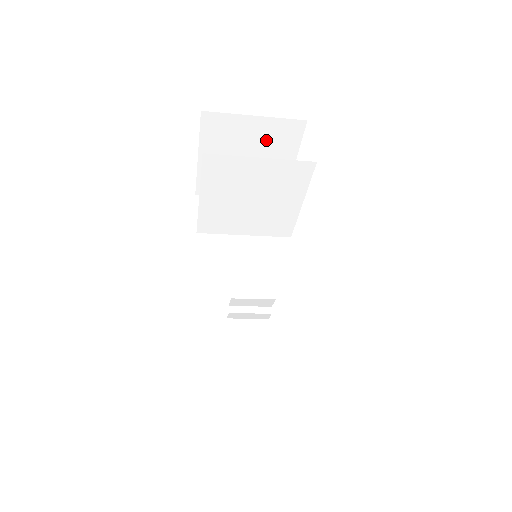
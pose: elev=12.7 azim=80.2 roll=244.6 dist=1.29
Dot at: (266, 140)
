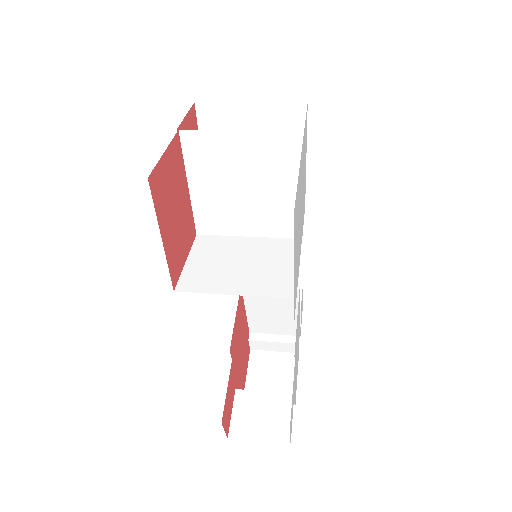
Dot at: occluded
